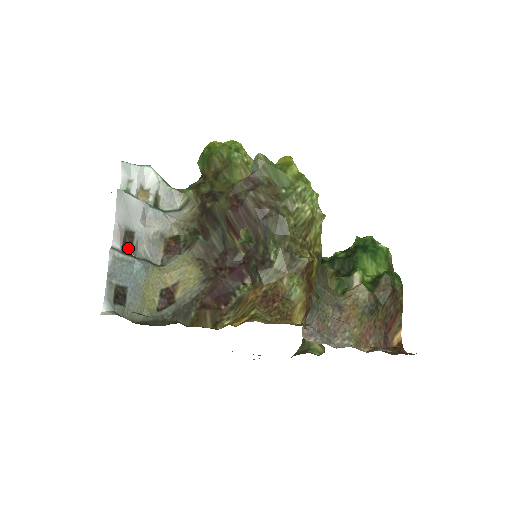
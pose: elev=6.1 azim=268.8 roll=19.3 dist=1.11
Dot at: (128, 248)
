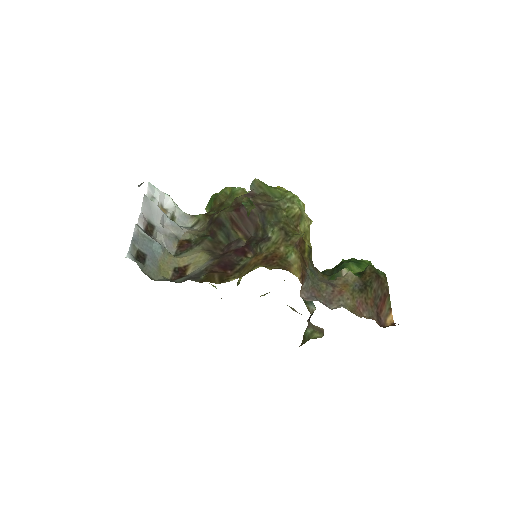
Dot at: (149, 233)
